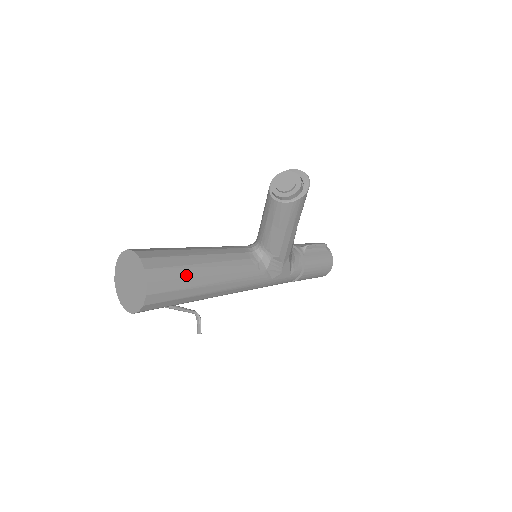
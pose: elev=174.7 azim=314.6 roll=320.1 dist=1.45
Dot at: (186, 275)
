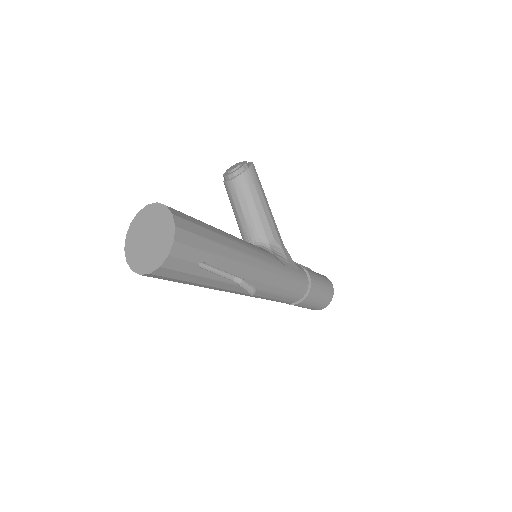
Dot at: (200, 221)
